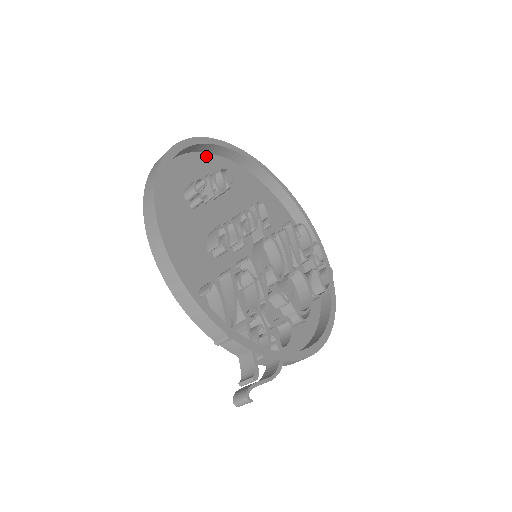
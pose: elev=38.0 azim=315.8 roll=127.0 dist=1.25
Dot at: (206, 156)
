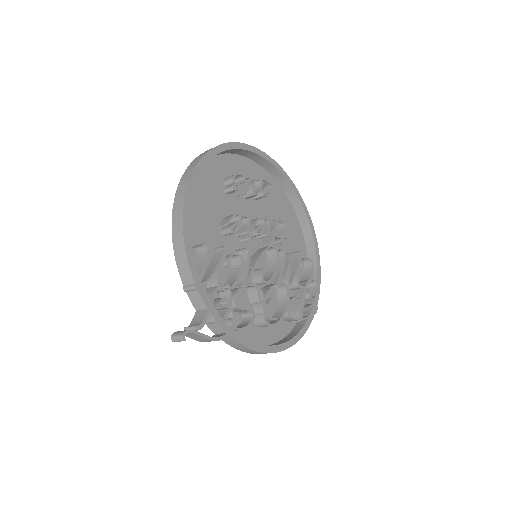
Dot at: (259, 168)
